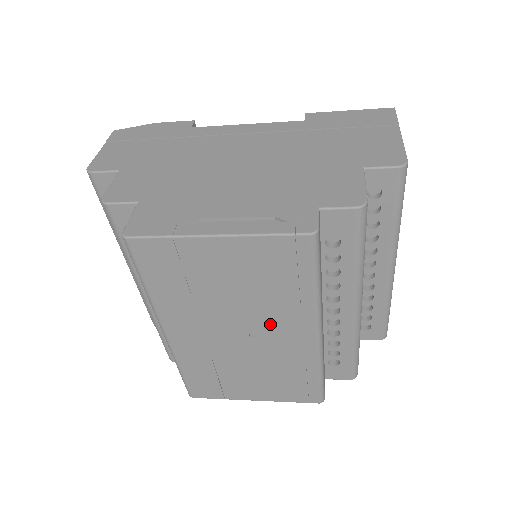
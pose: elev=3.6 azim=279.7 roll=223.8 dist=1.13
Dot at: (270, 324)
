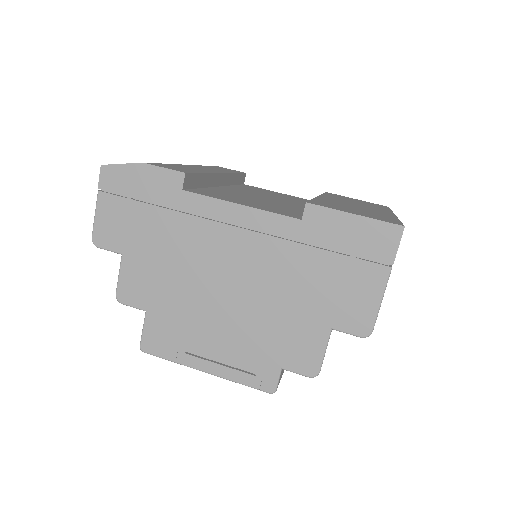
Dot at: occluded
